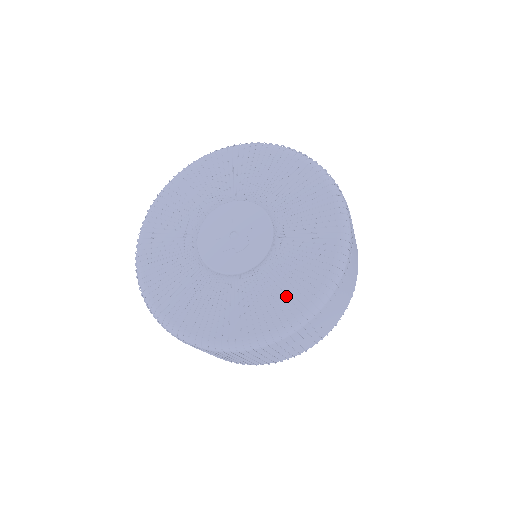
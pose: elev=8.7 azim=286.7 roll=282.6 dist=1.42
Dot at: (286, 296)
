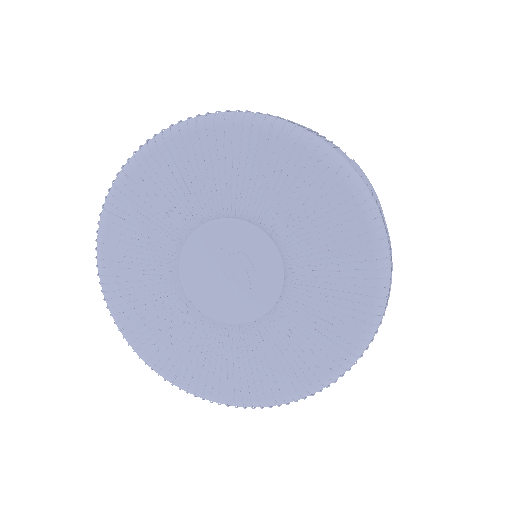
Dot at: (303, 363)
